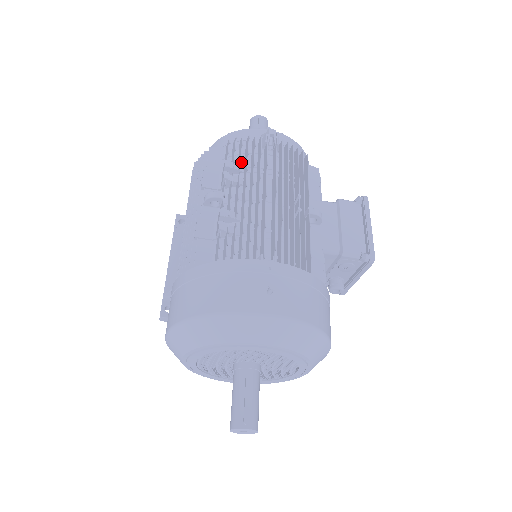
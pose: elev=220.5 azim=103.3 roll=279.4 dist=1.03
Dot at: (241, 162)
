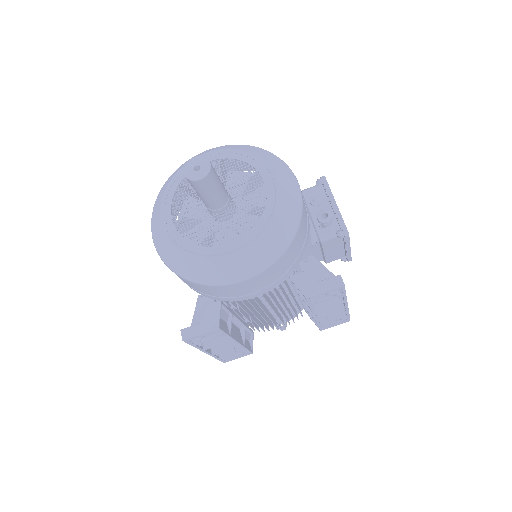
Dot at: occluded
